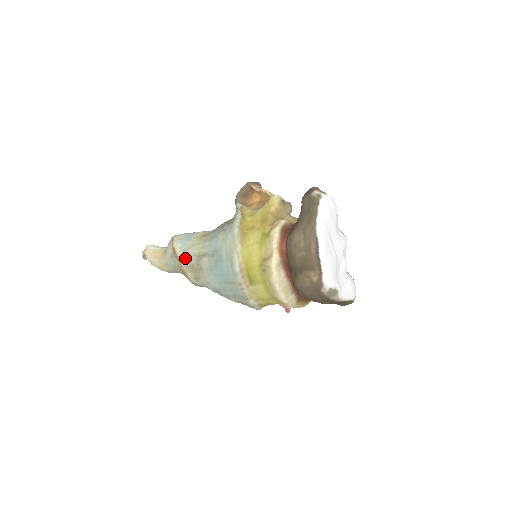
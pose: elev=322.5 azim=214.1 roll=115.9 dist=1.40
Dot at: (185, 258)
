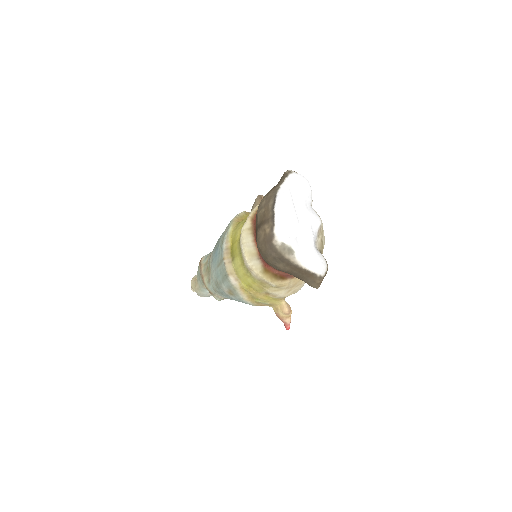
Dot at: (205, 263)
